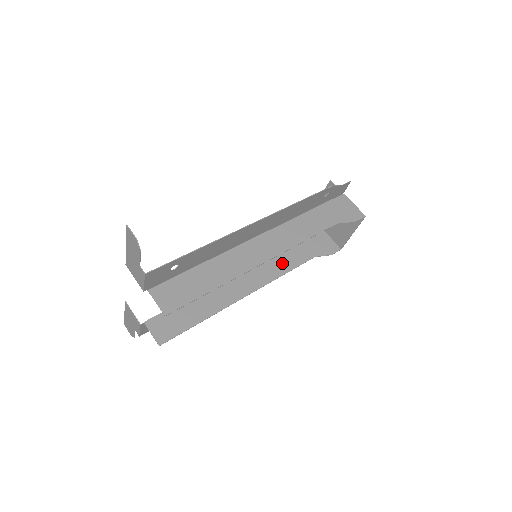
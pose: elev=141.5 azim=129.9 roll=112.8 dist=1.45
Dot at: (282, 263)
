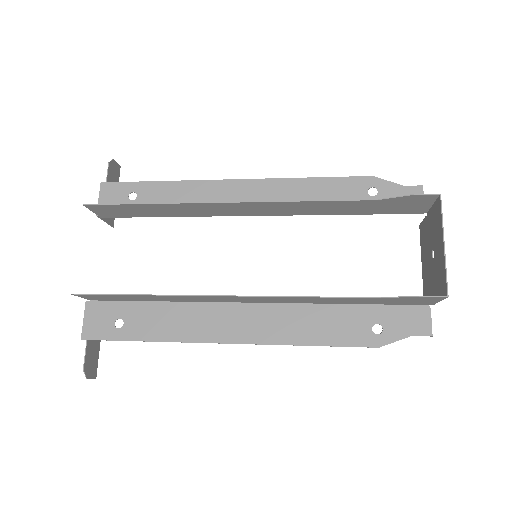
Dot at: (314, 299)
